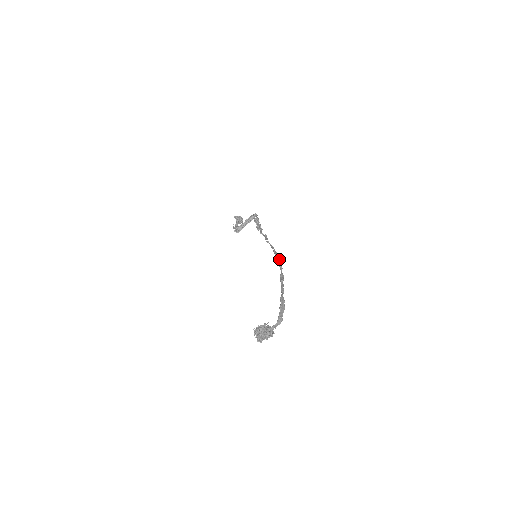
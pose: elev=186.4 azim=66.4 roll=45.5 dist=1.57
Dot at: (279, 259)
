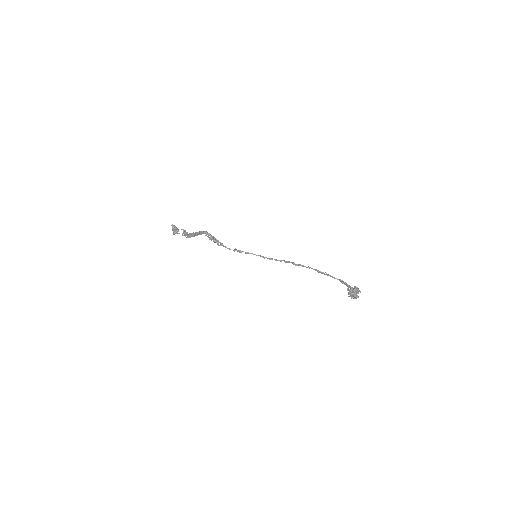
Dot at: occluded
